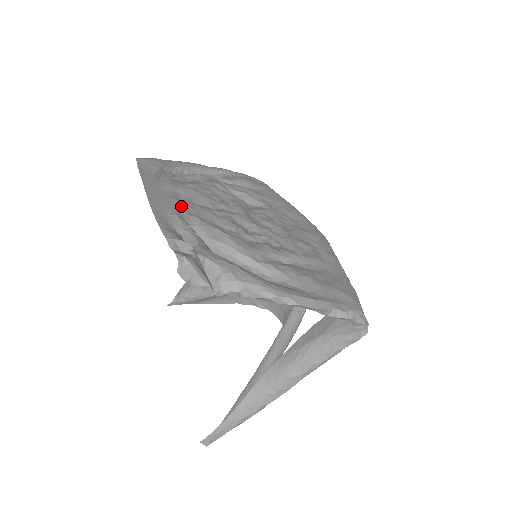
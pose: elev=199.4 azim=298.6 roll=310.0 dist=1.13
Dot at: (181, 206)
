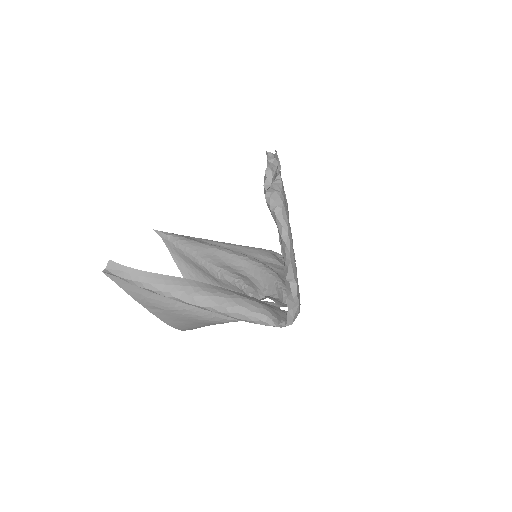
Dot at: occluded
